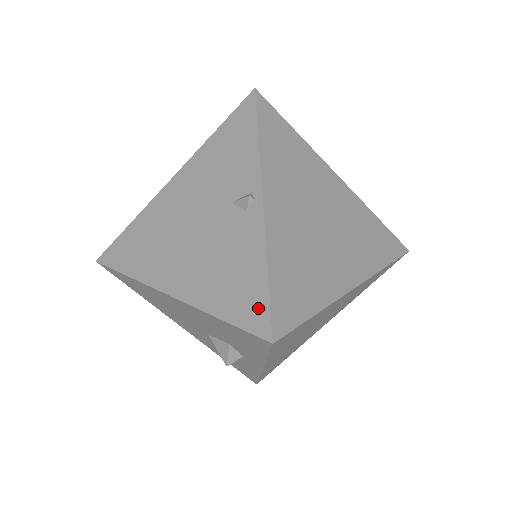
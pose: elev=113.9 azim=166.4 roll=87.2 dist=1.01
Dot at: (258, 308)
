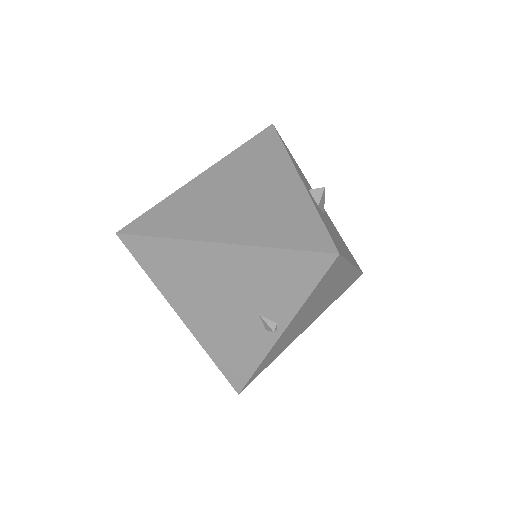
Dot at: (240, 377)
